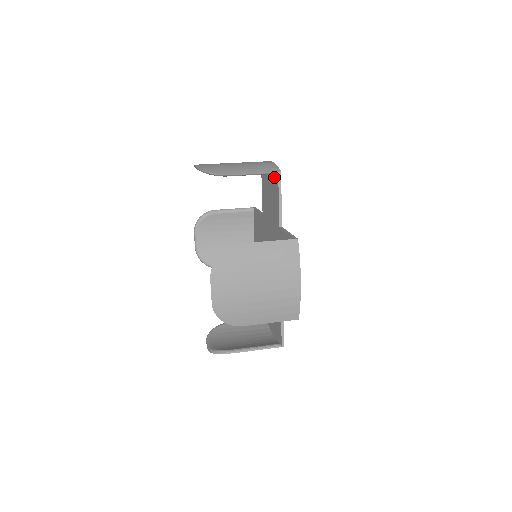
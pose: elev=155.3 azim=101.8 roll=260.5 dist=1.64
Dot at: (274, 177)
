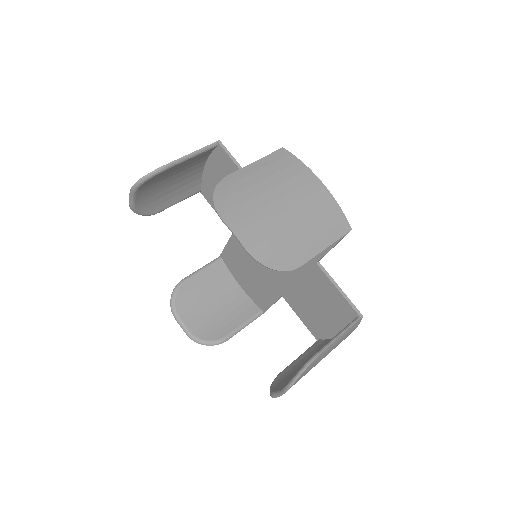
Dot at: (217, 158)
